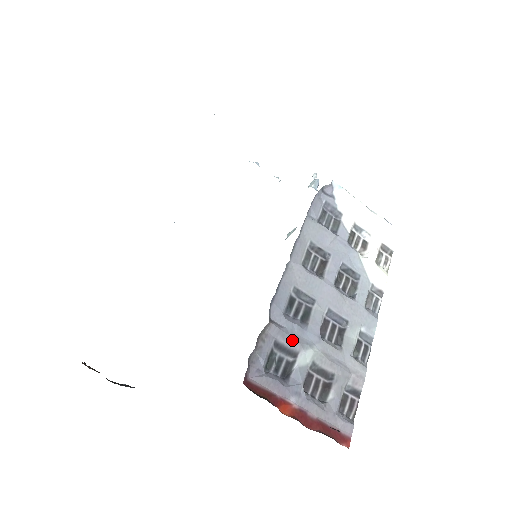
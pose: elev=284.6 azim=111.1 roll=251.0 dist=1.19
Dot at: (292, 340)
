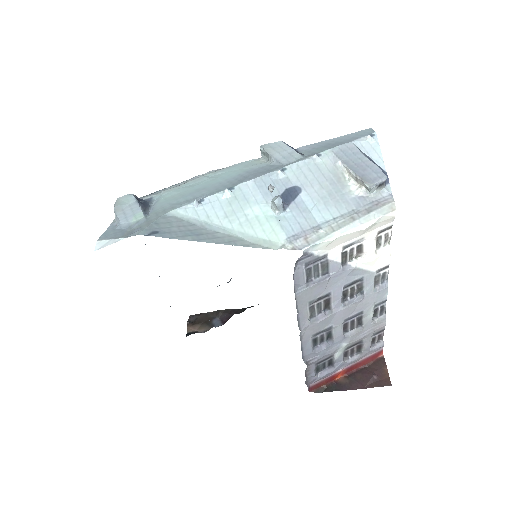
Dot at: (326, 356)
